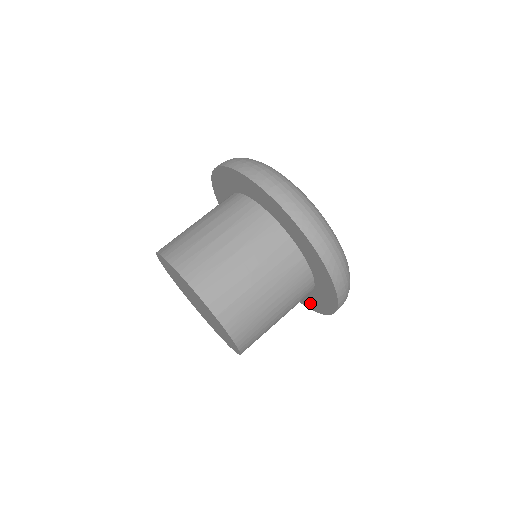
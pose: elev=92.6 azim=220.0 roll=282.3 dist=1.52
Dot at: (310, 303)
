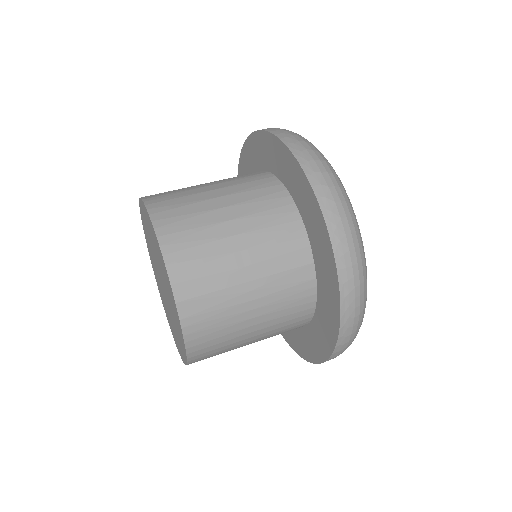
Dot at: (294, 340)
